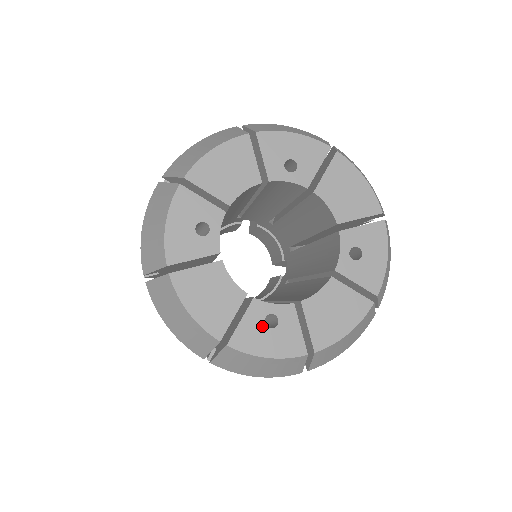
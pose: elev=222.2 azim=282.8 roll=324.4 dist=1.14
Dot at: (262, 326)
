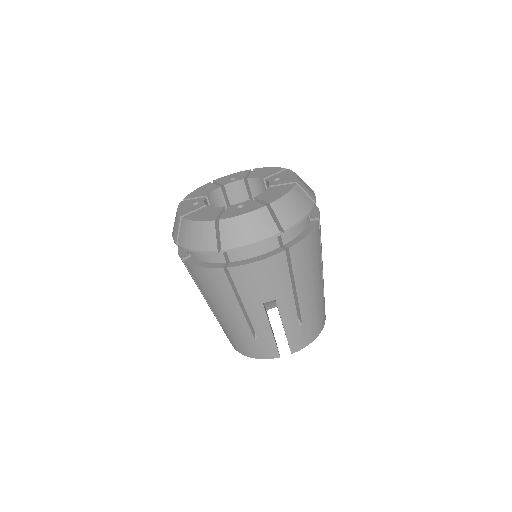
Dot at: (236, 209)
